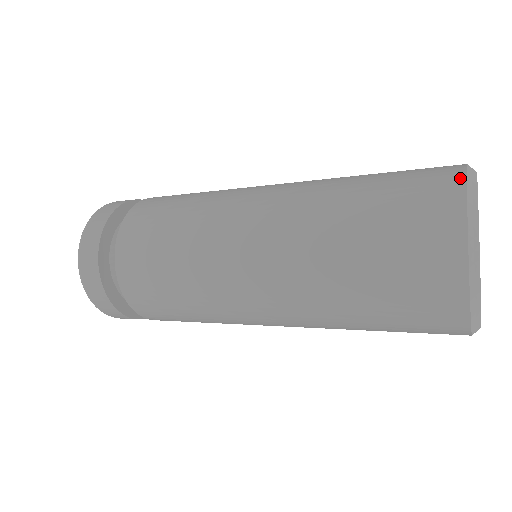
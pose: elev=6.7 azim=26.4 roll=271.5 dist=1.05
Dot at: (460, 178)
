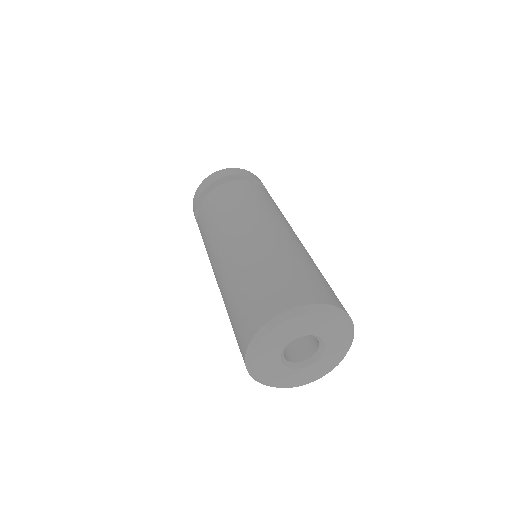
Dot at: (266, 319)
